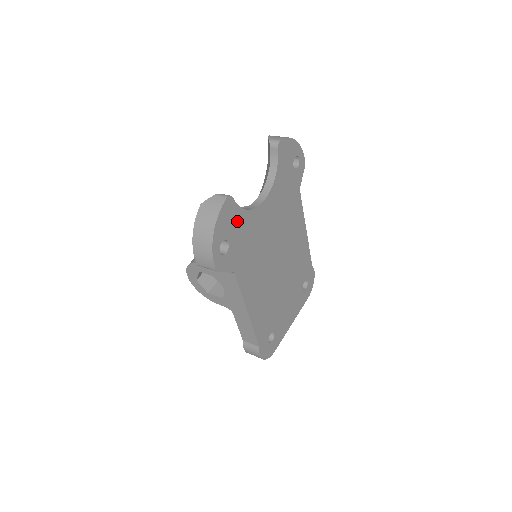
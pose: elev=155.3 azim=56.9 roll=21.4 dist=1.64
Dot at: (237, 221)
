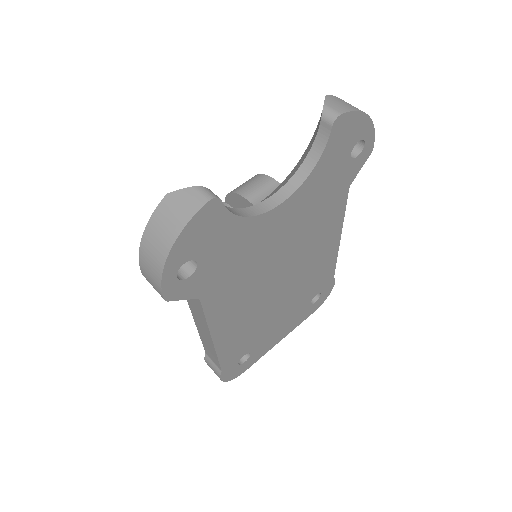
Dot at: (222, 233)
